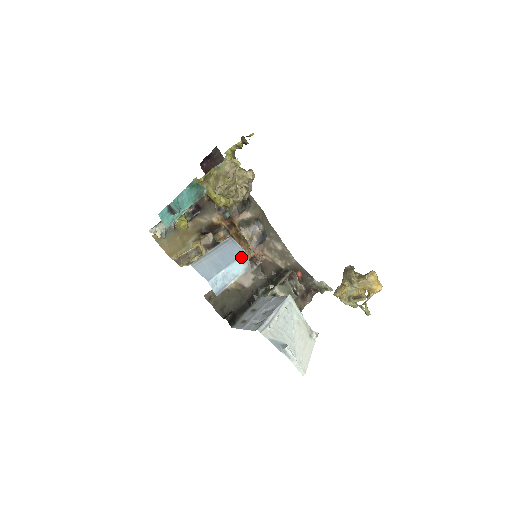
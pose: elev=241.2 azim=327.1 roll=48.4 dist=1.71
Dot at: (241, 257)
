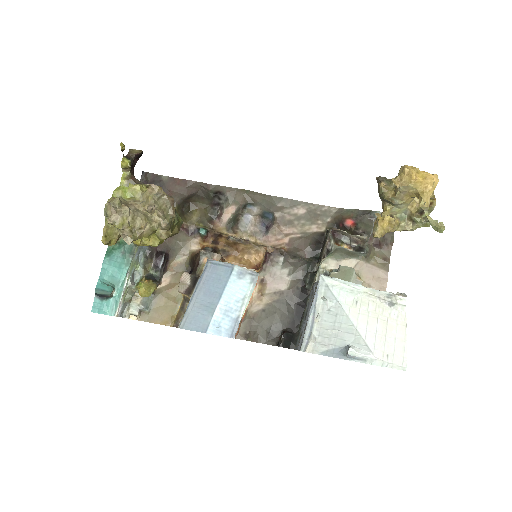
Dot at: (232, 275)
